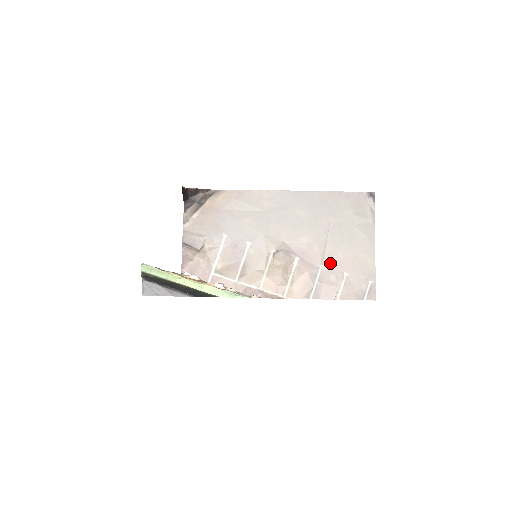
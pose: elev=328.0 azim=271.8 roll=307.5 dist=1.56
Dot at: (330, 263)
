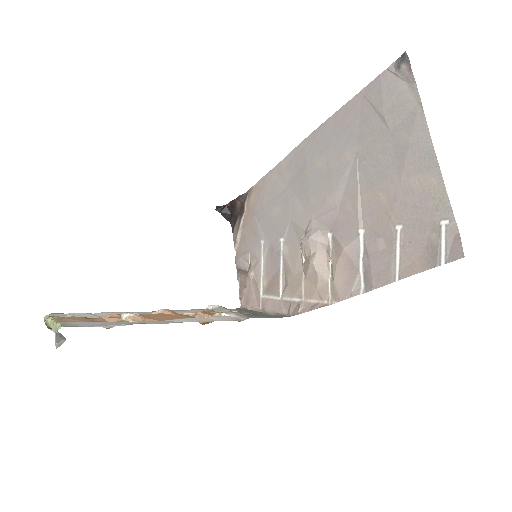
Dot at: (372, 220)
